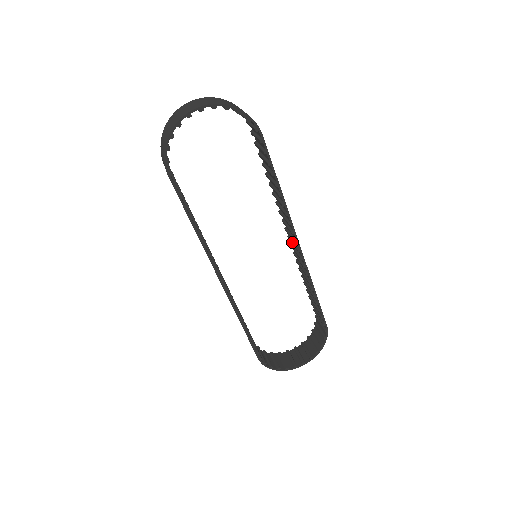
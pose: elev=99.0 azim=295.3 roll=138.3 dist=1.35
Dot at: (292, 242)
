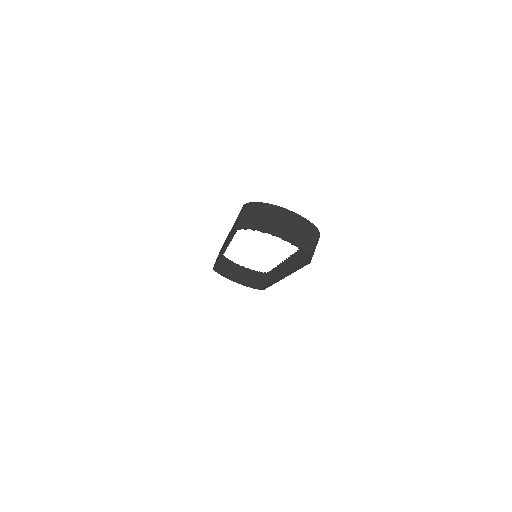
Dot at: (283, 268)
